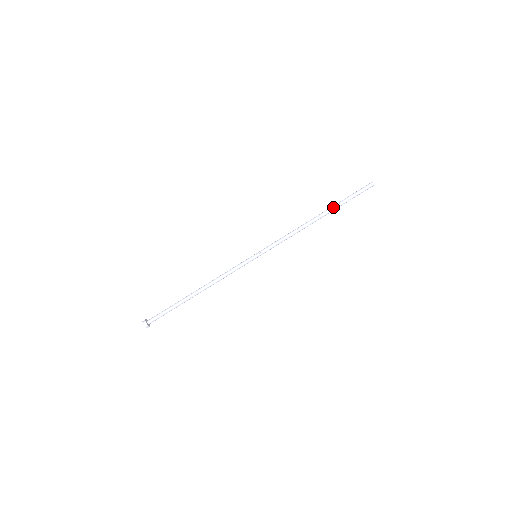
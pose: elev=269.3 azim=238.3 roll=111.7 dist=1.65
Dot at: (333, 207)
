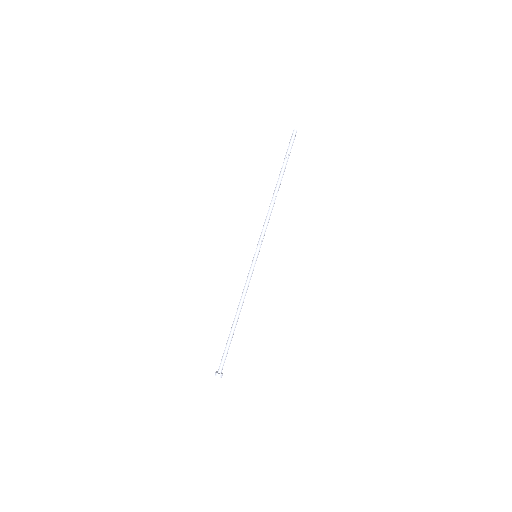
Dot at: (280, 172)
